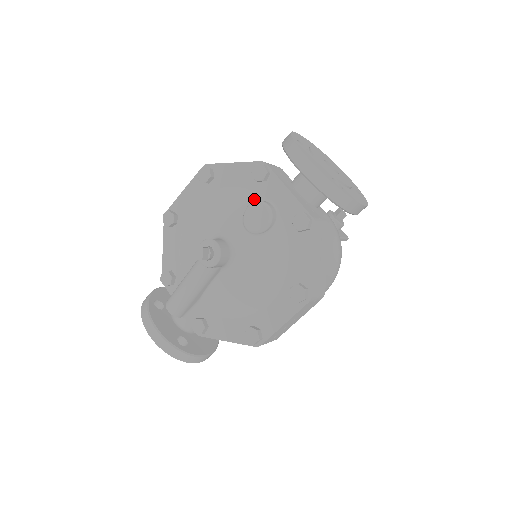
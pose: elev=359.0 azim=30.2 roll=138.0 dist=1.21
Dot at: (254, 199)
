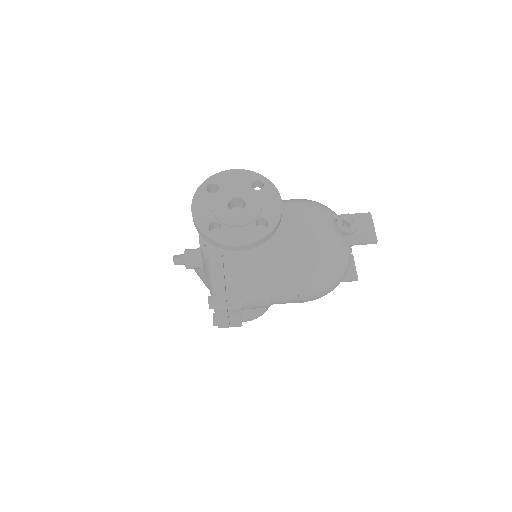
Dot at: occluded
